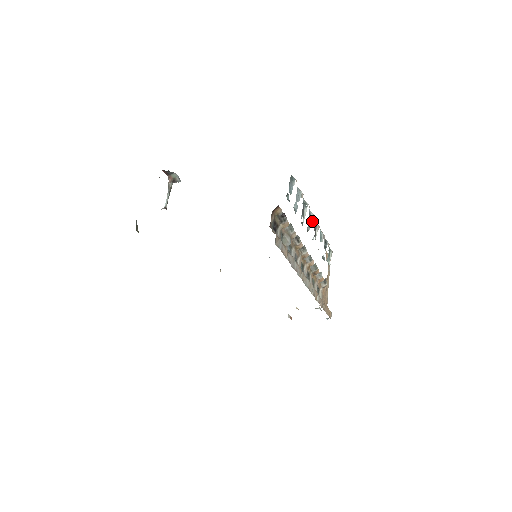
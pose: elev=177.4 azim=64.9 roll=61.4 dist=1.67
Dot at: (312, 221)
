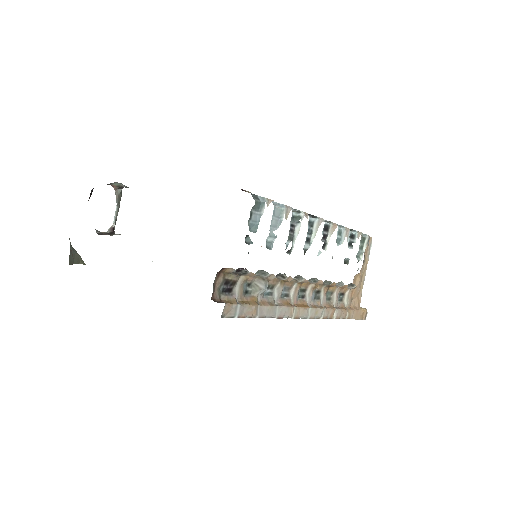
Dot at: (316, 231)
